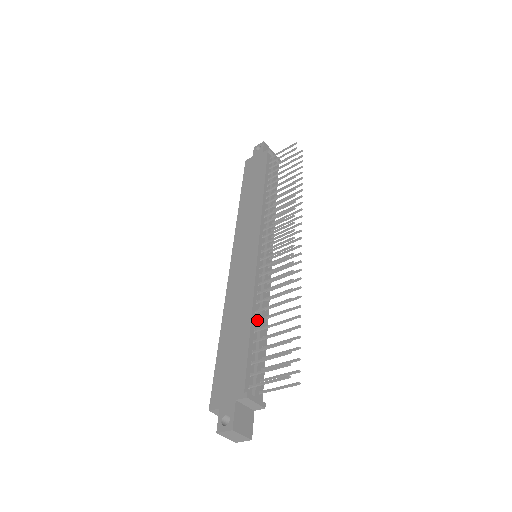
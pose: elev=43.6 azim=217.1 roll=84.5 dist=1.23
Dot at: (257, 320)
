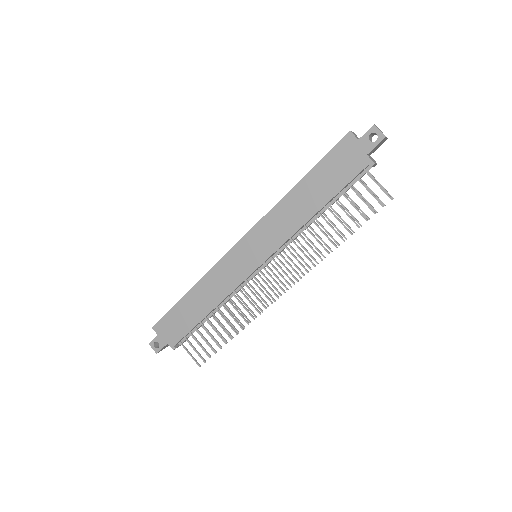
Dot at: occluded
